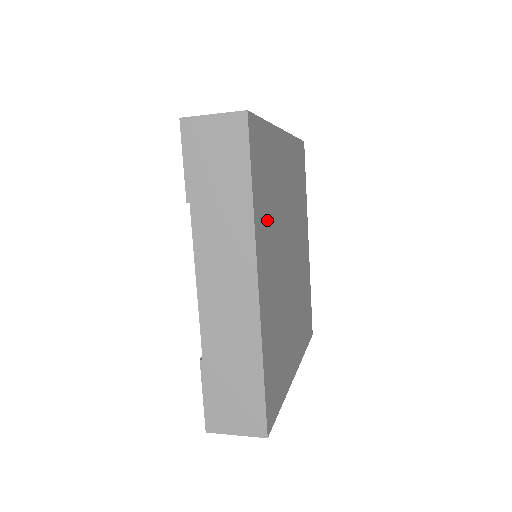
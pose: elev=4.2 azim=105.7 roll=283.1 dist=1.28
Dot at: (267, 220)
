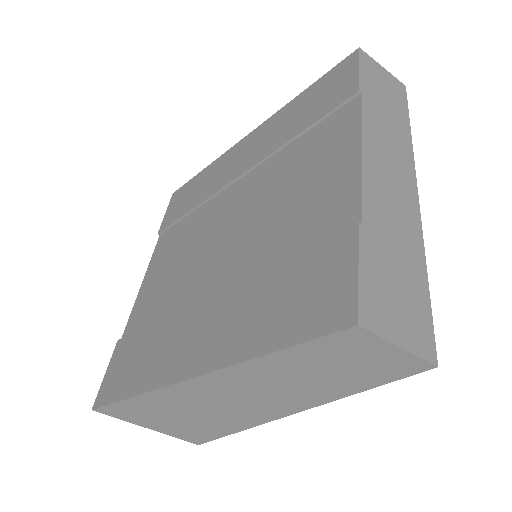
Dot at: occluded
